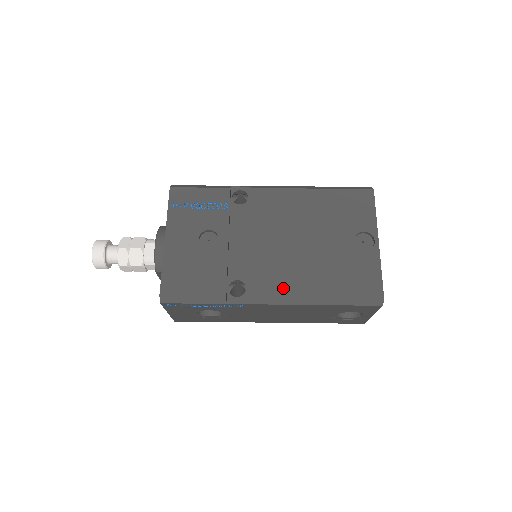
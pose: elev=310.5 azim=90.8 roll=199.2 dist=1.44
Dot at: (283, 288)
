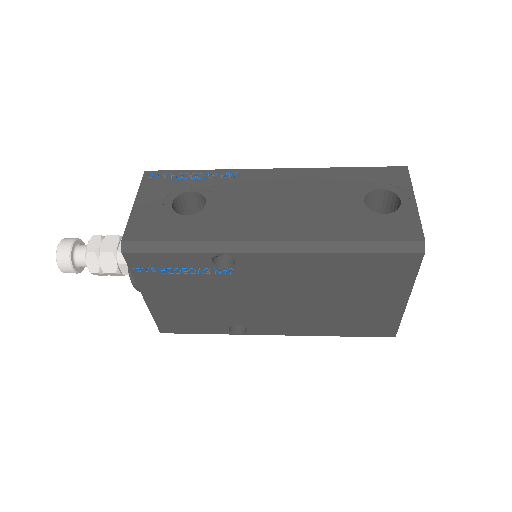
Dot at: occluded
